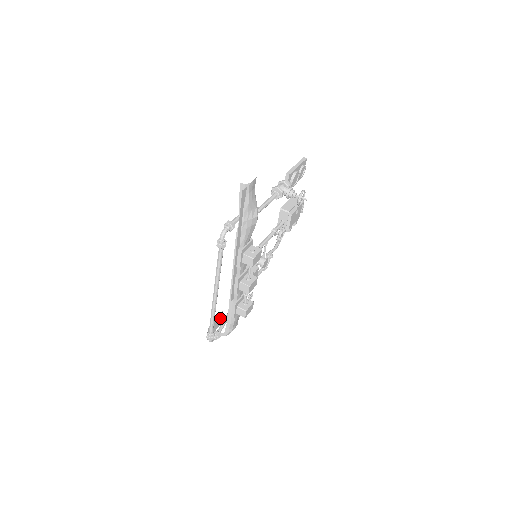
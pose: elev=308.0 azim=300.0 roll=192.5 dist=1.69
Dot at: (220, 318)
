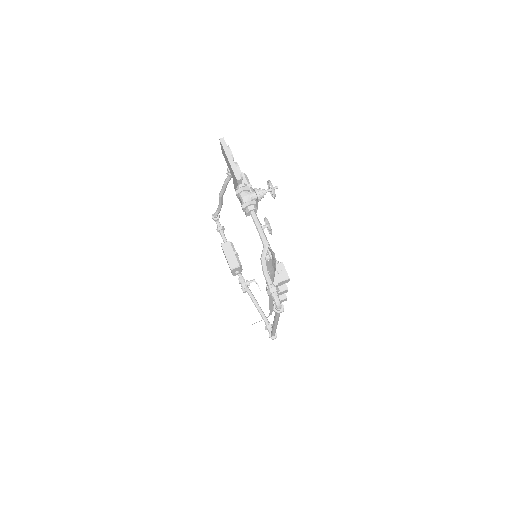
Dot at: occluded
